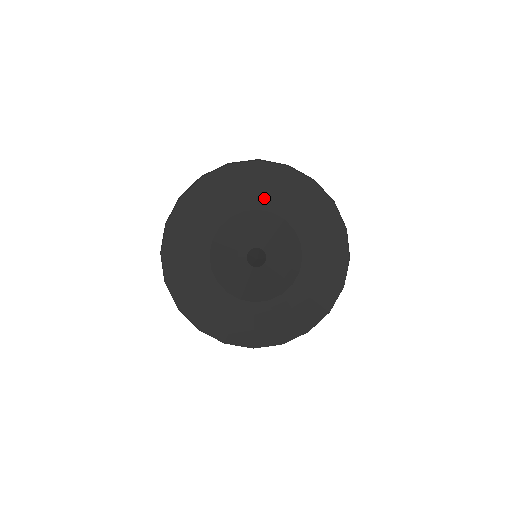
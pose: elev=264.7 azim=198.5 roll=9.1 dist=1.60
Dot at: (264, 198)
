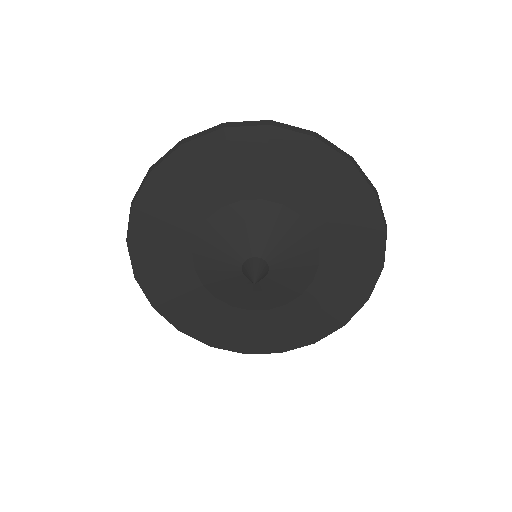
Dot at: (273, 183)
